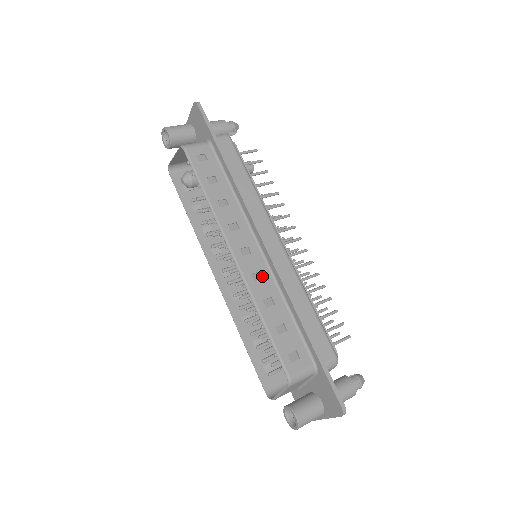
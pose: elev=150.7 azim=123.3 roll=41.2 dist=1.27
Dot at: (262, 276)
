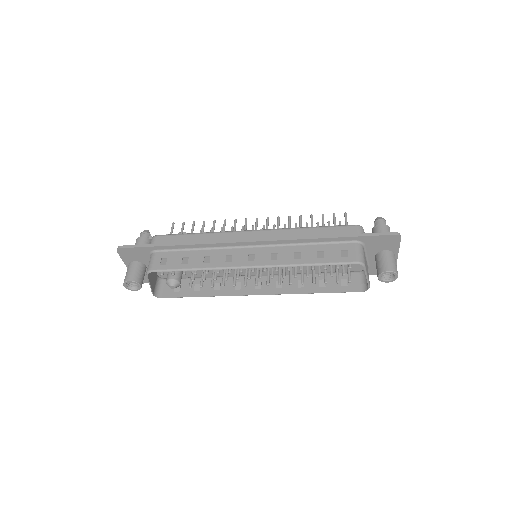
Dot at: (275, 253)
